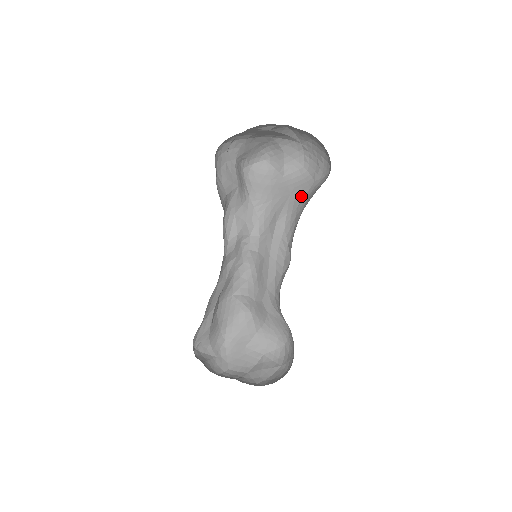
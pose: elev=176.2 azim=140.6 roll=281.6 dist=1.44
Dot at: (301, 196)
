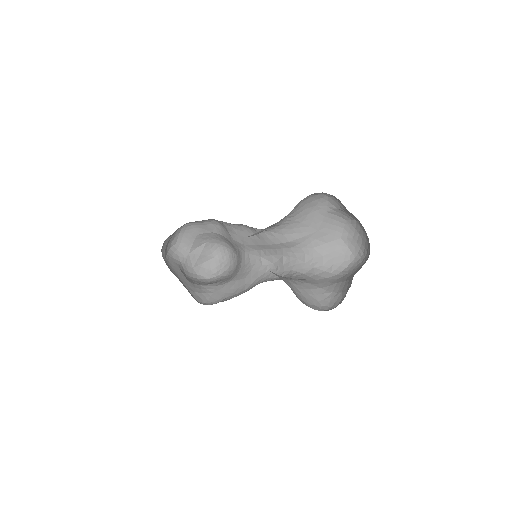
Dot at: (322, 241)
